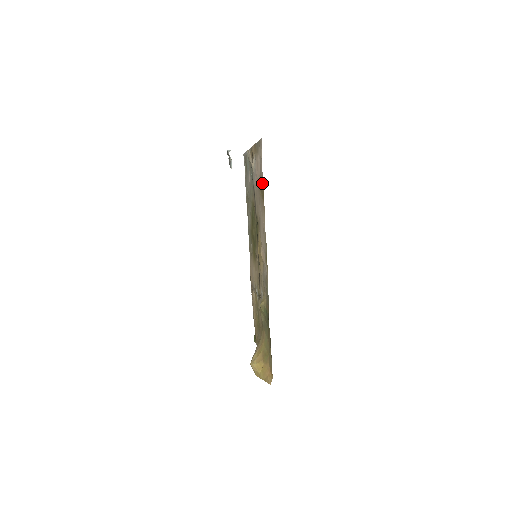
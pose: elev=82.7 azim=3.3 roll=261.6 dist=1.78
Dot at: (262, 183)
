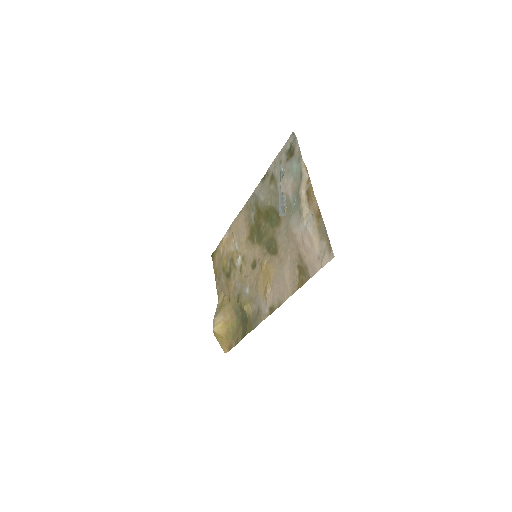
Dot at: (307, 275)
